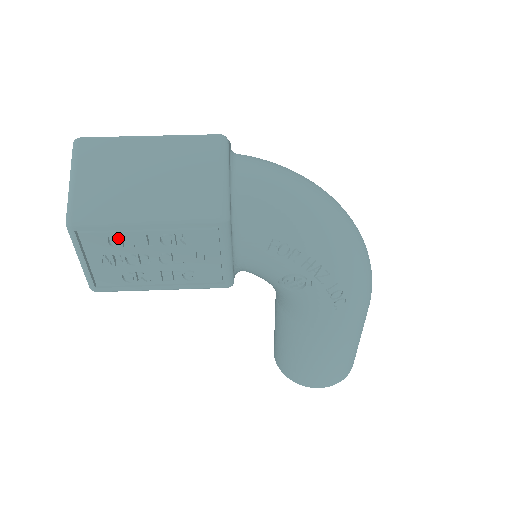
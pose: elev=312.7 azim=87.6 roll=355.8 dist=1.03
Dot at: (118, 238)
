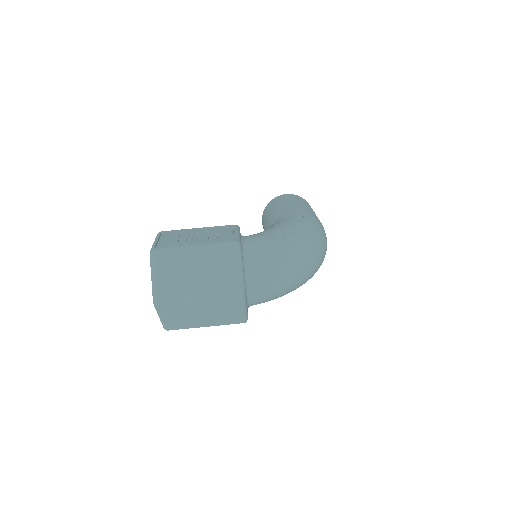
Dot at: occluded
